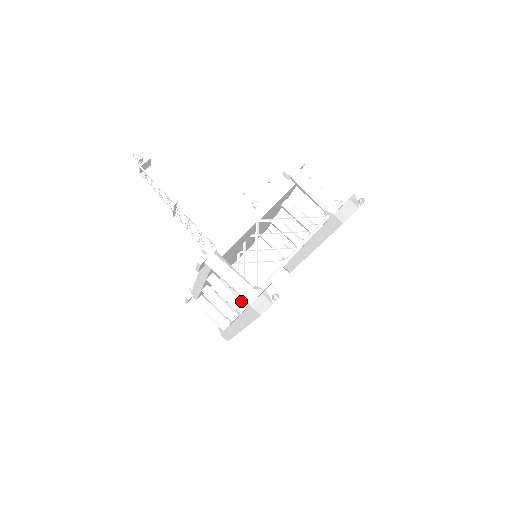
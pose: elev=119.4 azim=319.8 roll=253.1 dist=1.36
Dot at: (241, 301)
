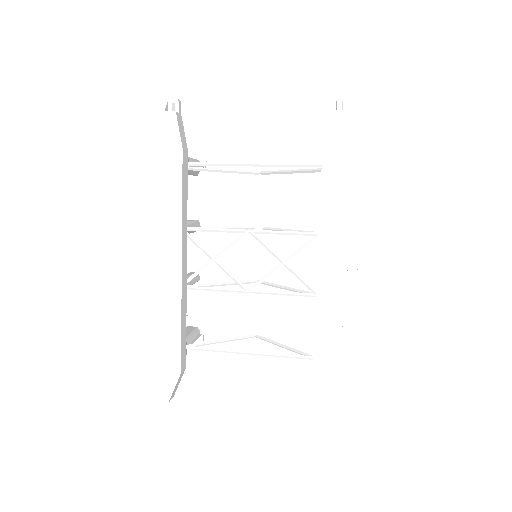
Dot at: occluded
